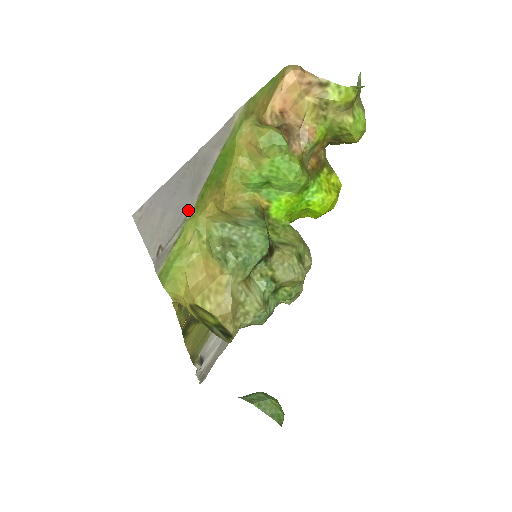
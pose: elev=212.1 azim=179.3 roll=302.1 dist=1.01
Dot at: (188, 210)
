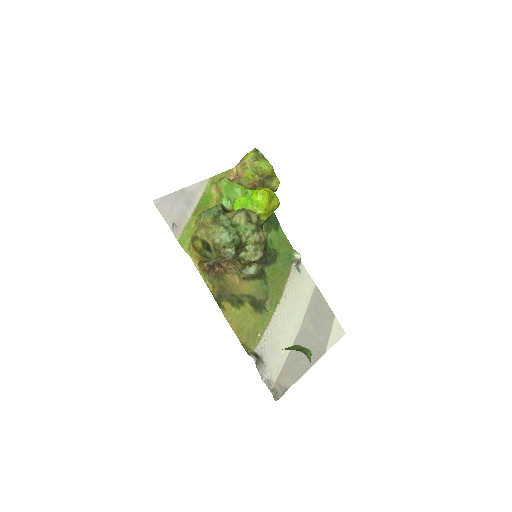
Dot at: (189, 214)
